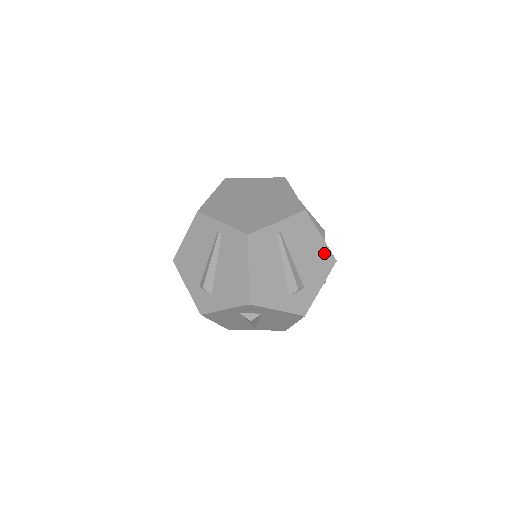
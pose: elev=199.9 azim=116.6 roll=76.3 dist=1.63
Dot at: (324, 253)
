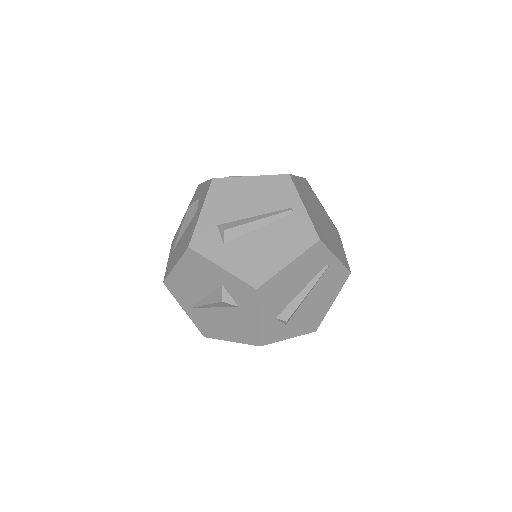
Dot at: (320, 316)
